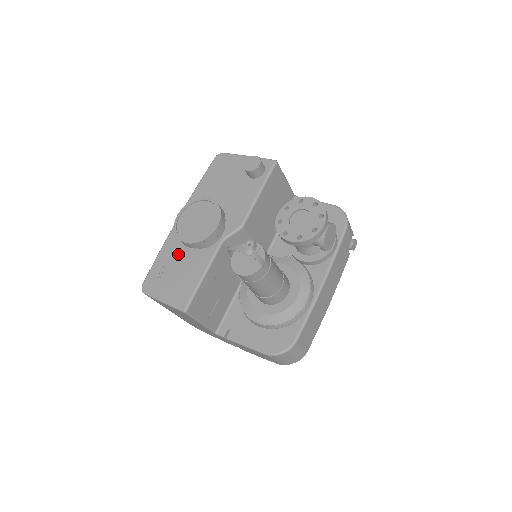
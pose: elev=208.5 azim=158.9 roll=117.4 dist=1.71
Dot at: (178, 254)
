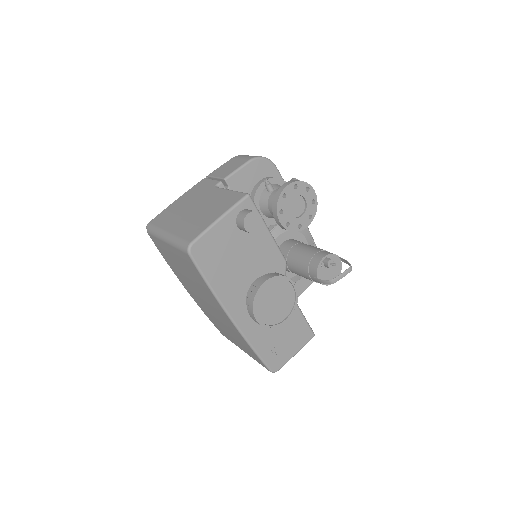
Dot at: (269, 330)
